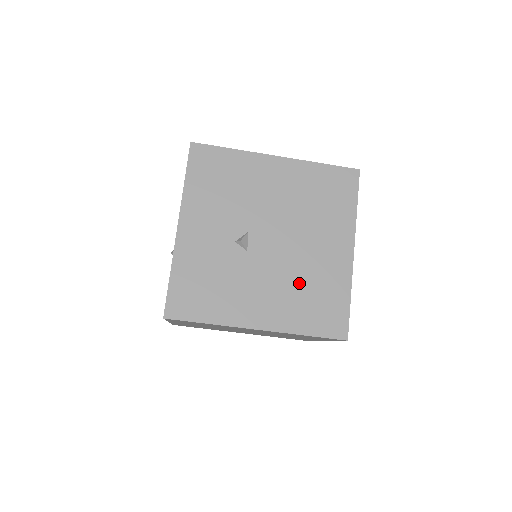
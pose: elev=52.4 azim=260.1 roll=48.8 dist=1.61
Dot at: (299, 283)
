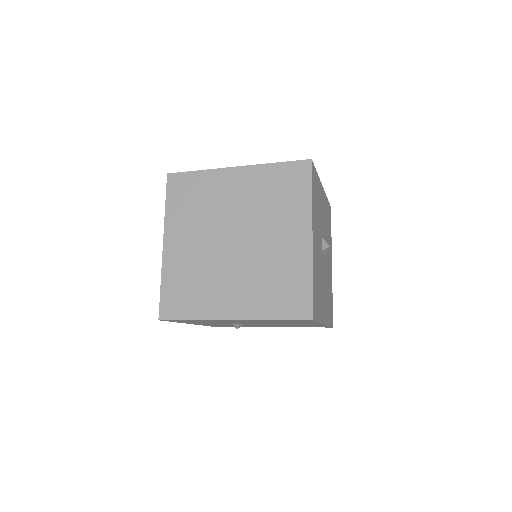
Dot at: occluded
